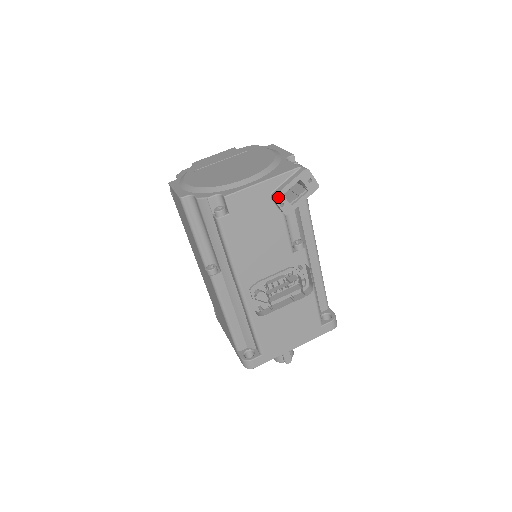
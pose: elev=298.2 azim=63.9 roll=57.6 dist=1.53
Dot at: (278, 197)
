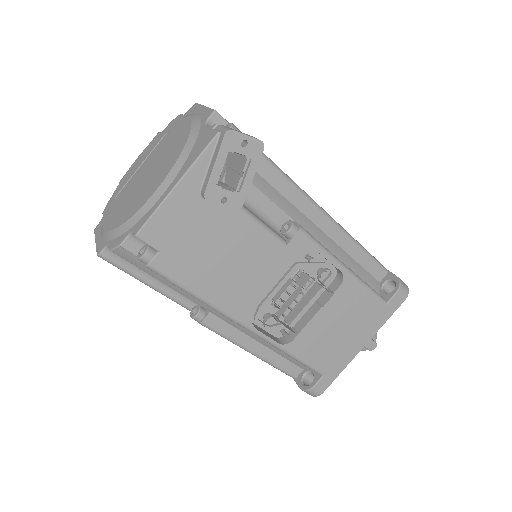
Dot at: (210, 194)
